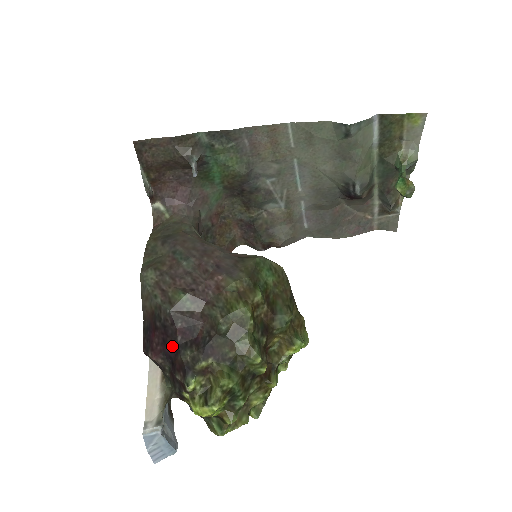
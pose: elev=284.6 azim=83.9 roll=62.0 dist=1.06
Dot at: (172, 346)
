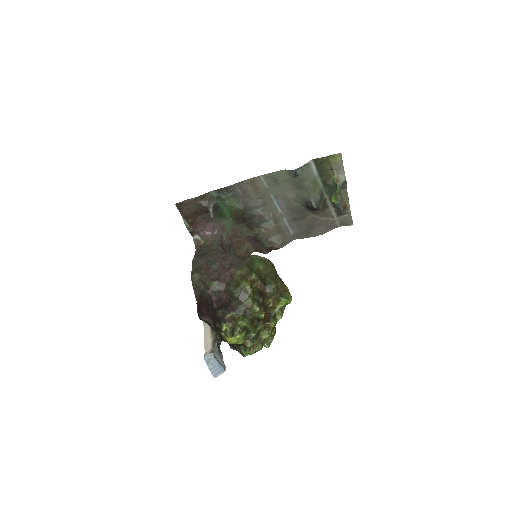
Dot at: (212, 310)
